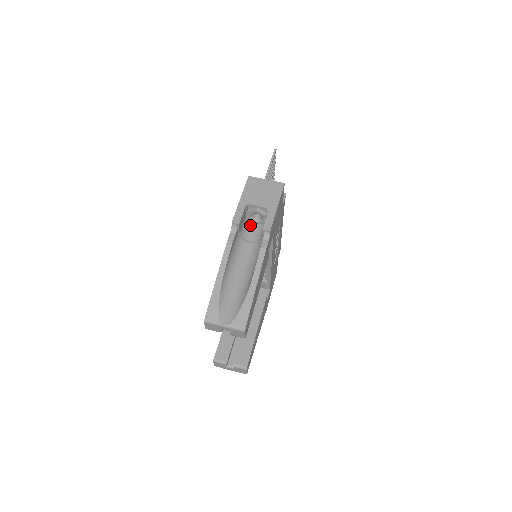
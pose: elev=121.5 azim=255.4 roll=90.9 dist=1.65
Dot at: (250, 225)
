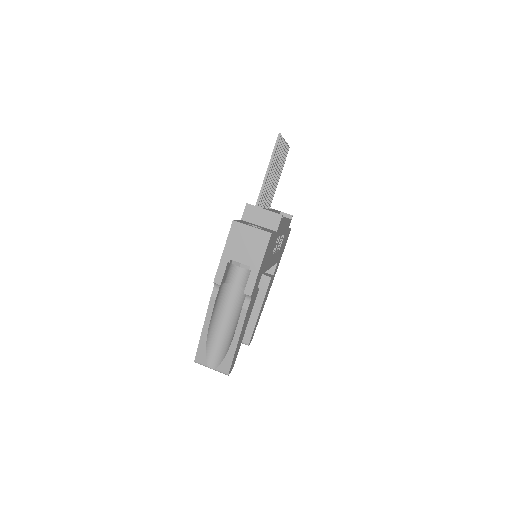
Dot at: (237, 266)
